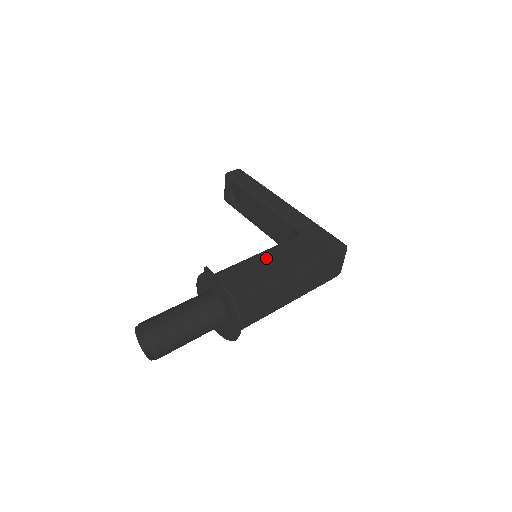
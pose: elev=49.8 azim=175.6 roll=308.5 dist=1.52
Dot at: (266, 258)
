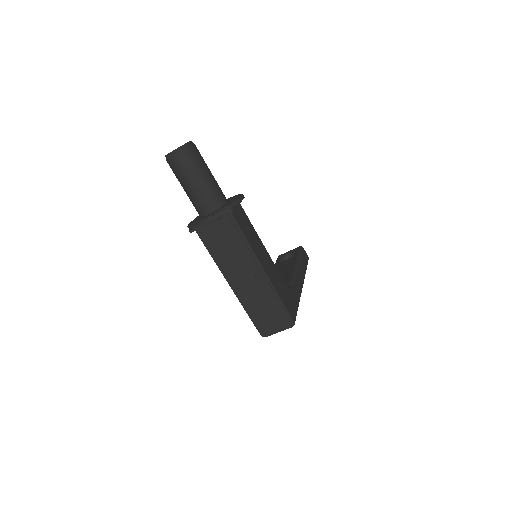
Dot at: (263, 249)
